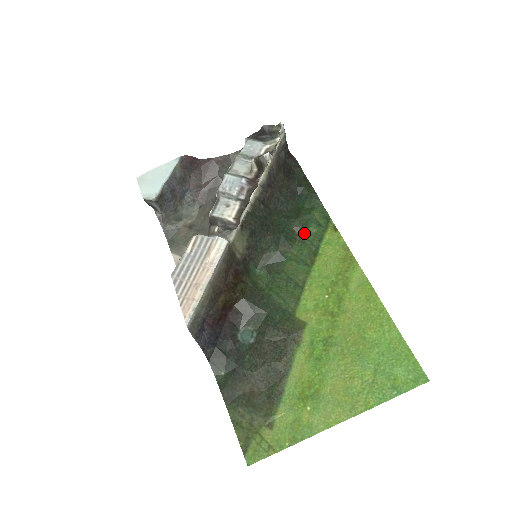
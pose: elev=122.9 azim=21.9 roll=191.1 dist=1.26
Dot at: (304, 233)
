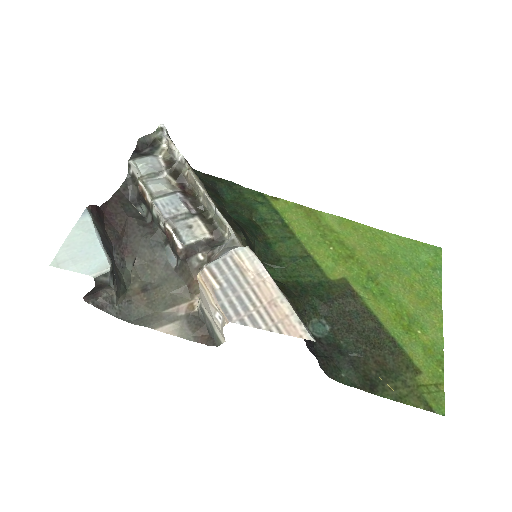
Dot at: (259, 216)
